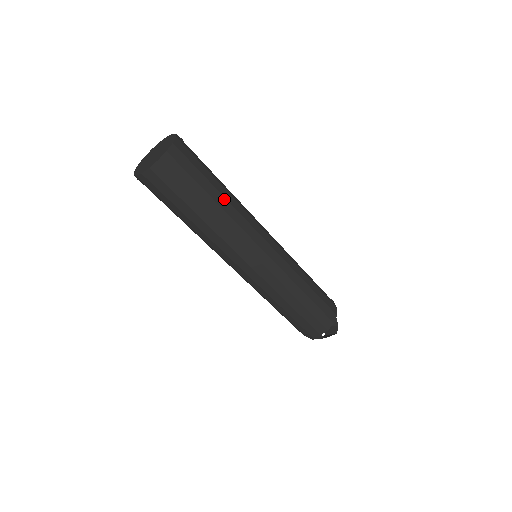
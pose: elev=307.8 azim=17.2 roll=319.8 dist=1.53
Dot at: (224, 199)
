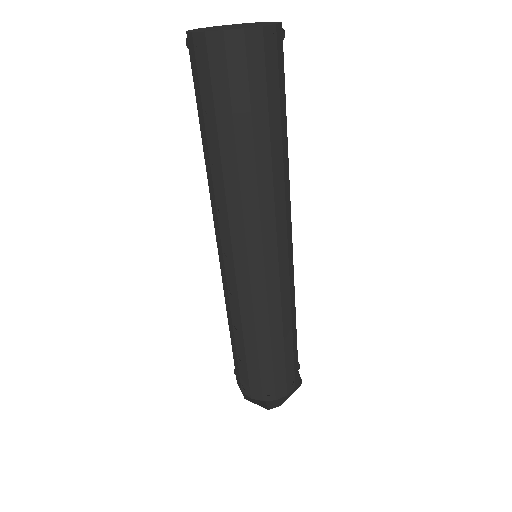
Dot at: (253, 161)
